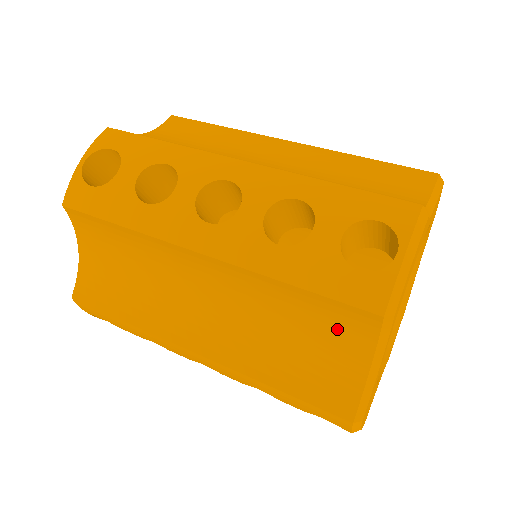
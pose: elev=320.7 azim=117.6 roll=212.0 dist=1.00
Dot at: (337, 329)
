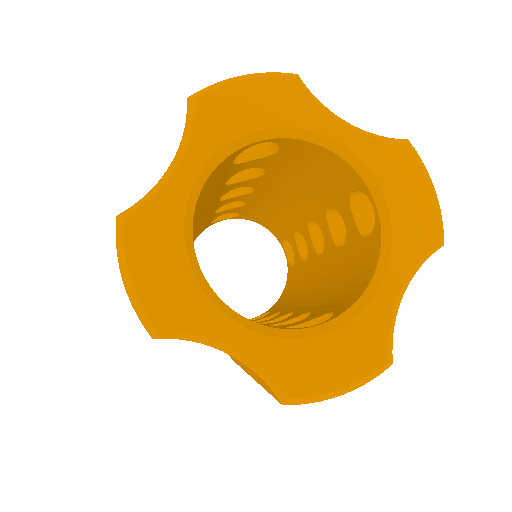
Dot at: occluded
